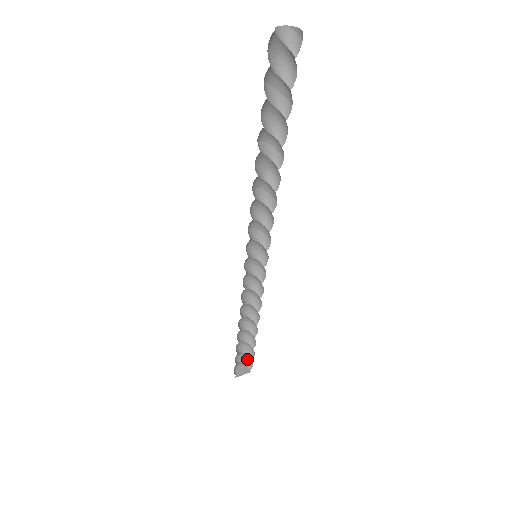
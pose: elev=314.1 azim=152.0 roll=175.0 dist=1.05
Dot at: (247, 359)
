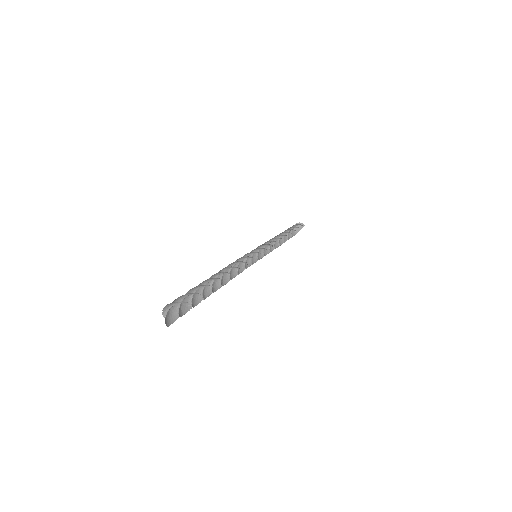
Dot at: (297, 224)
